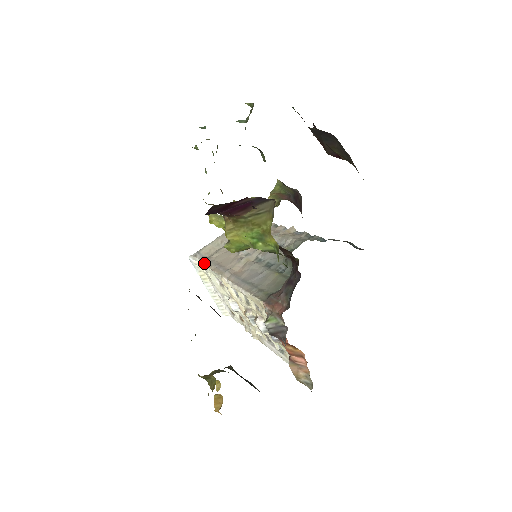
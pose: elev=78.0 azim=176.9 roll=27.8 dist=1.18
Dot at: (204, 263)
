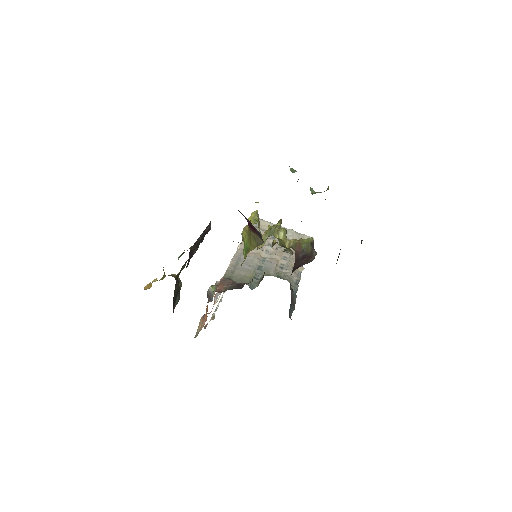
Dot at: occluded
